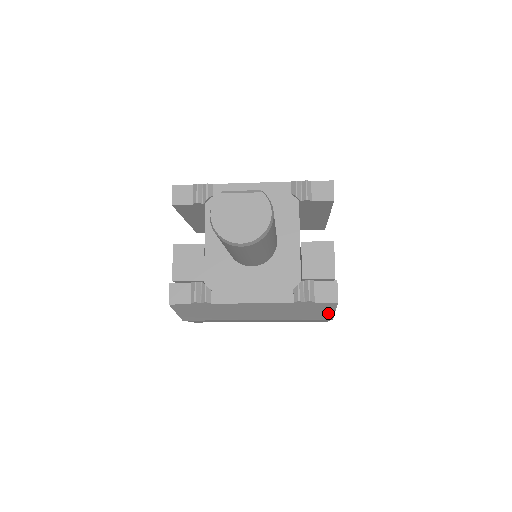
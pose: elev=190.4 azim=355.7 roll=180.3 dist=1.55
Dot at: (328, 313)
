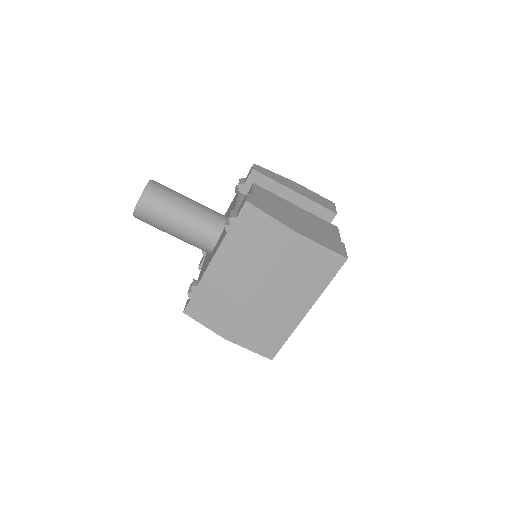
Dot at: (273, 225)
